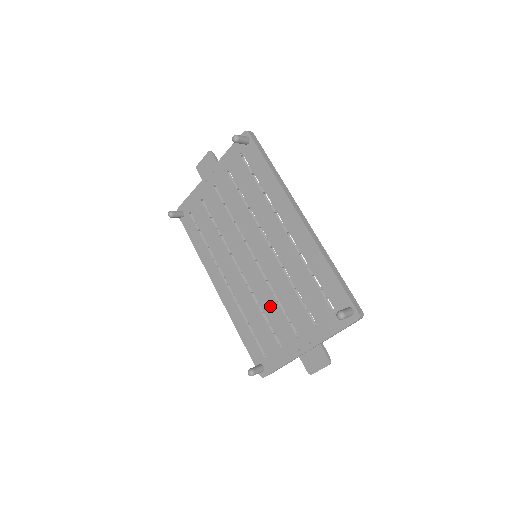
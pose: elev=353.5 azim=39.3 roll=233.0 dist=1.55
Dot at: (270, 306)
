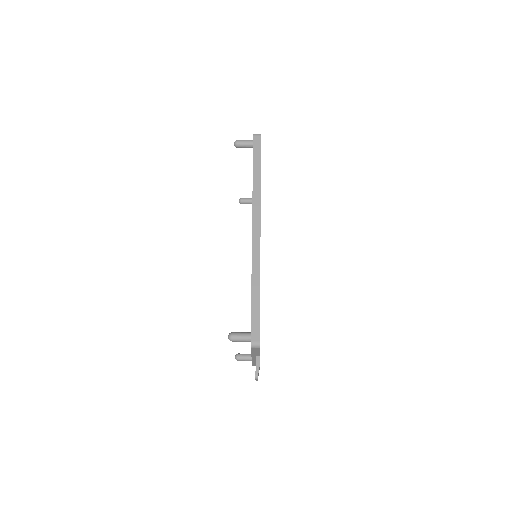
Dot at: occluded
